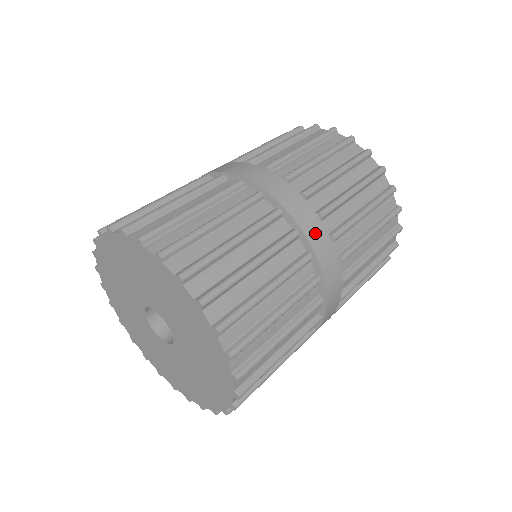
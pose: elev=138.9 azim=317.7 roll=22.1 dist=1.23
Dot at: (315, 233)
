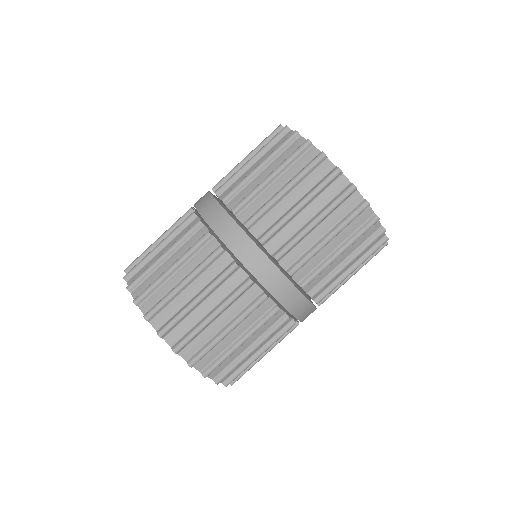
Dot at: occluded
